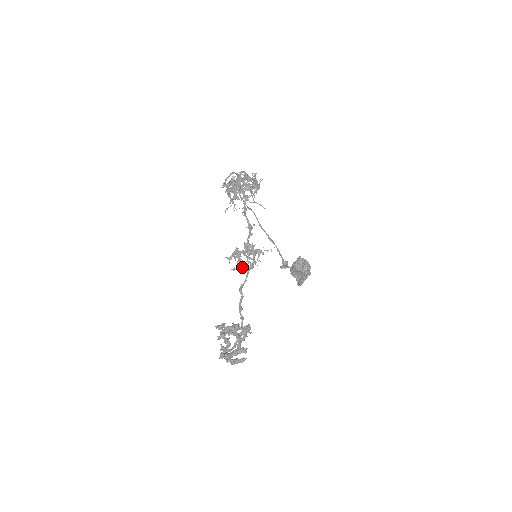
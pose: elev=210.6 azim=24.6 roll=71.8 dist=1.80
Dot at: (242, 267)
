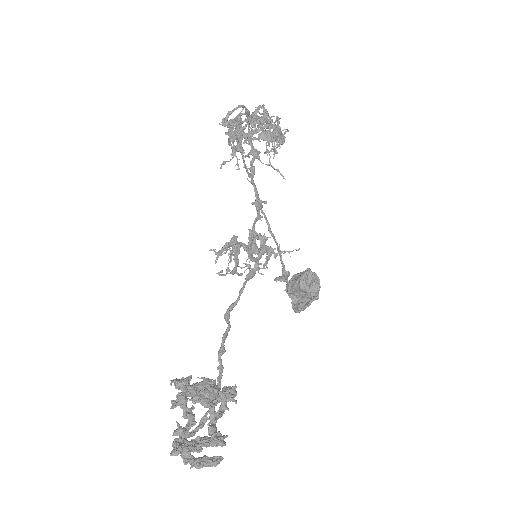
Dot at: (236, 272)
